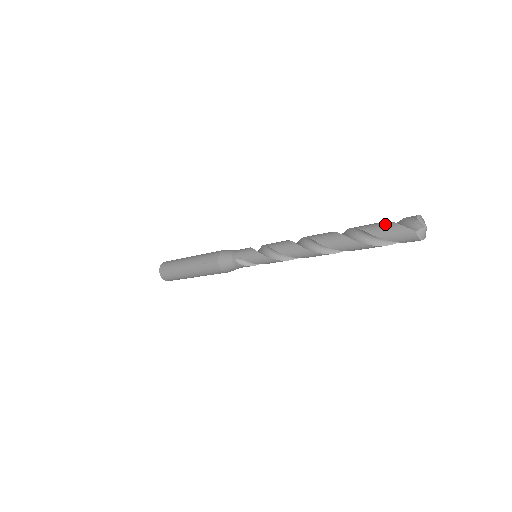
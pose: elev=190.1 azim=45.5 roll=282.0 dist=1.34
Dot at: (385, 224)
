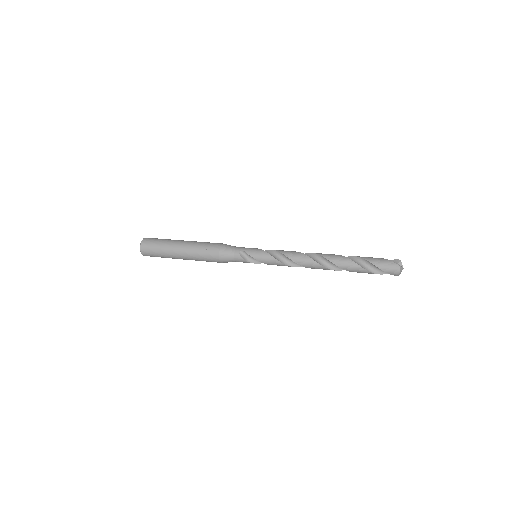
Dot at: (378, 258)
